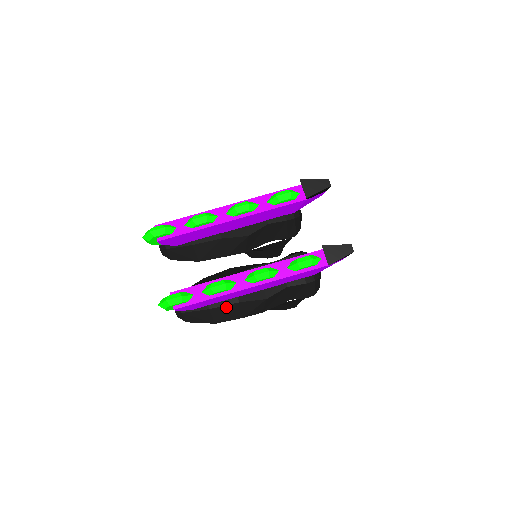
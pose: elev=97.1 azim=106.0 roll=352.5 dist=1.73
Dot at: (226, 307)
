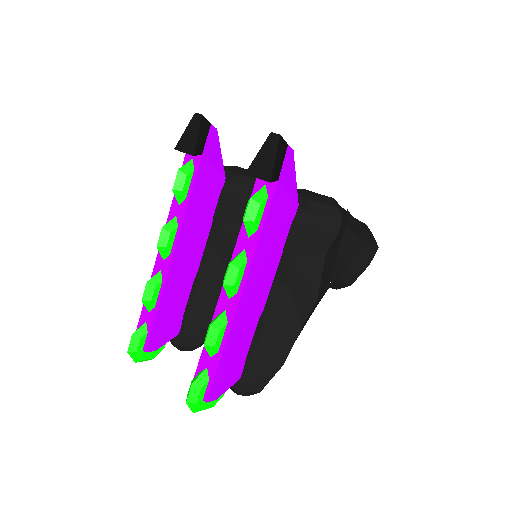
Dot at: (263, 340)
